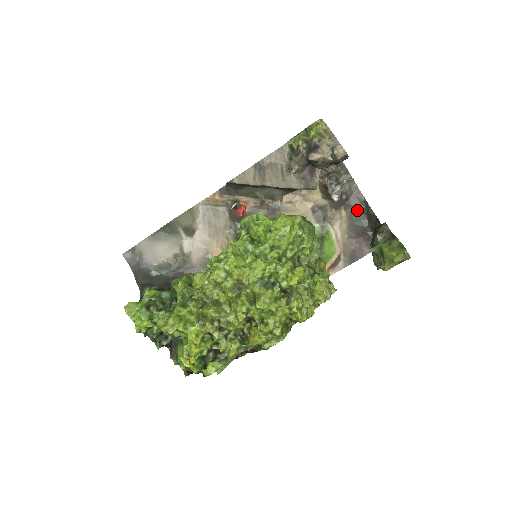
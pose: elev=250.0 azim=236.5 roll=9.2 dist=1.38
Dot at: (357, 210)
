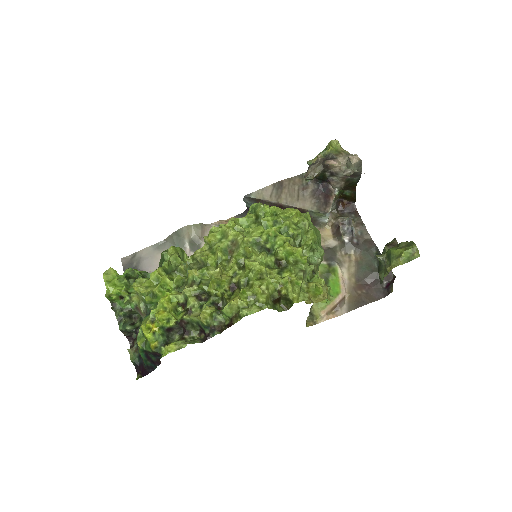
Dot at: (367, 256)
